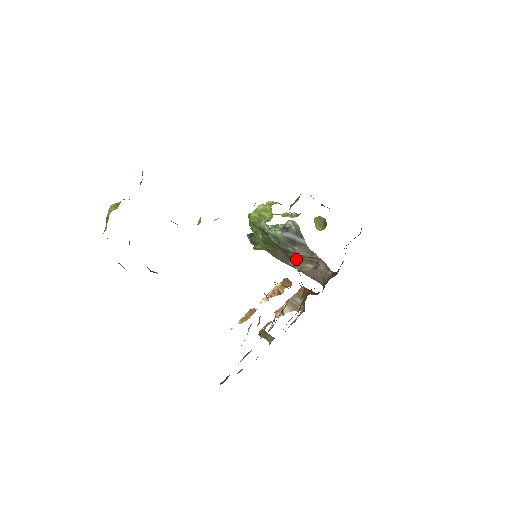
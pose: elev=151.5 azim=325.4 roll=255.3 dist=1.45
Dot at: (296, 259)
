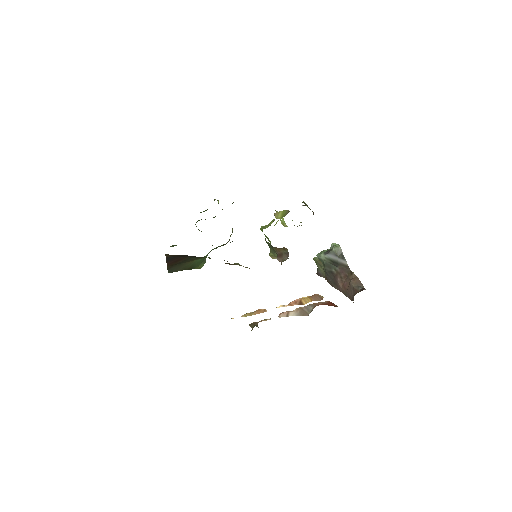
Dot at: (279, 254)
